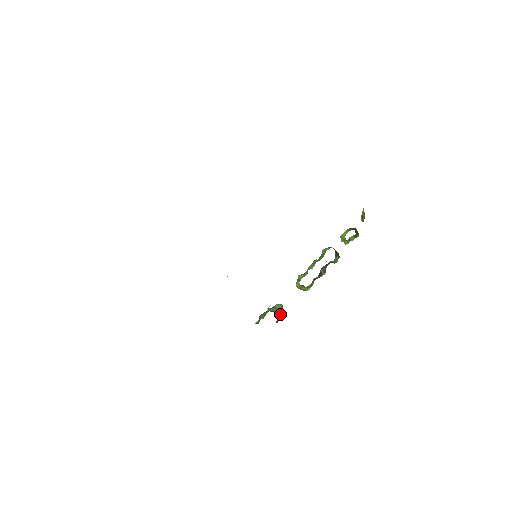
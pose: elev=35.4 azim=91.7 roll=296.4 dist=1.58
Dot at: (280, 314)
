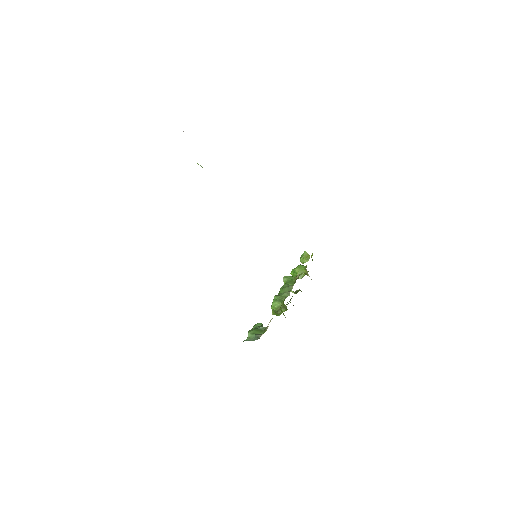
Dot at: occluded
